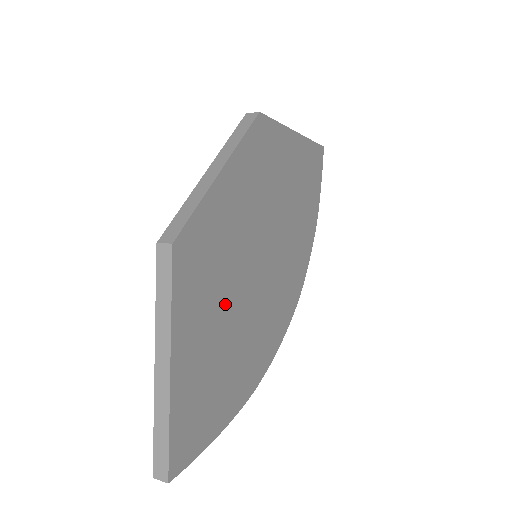
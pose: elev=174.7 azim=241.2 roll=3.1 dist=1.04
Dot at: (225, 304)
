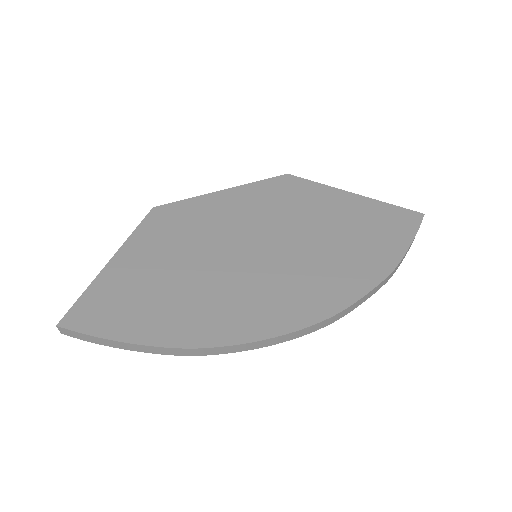
Dot at: (186, 258)
